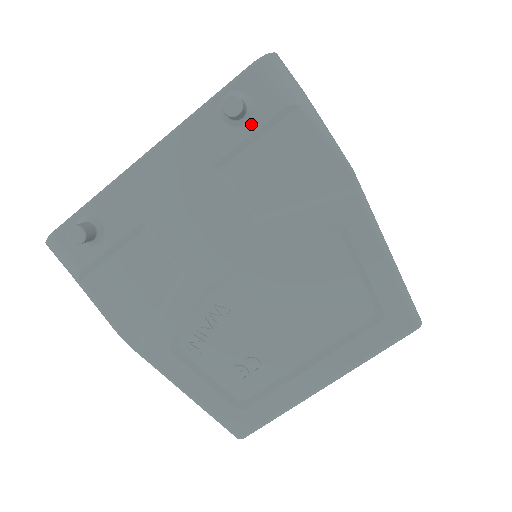
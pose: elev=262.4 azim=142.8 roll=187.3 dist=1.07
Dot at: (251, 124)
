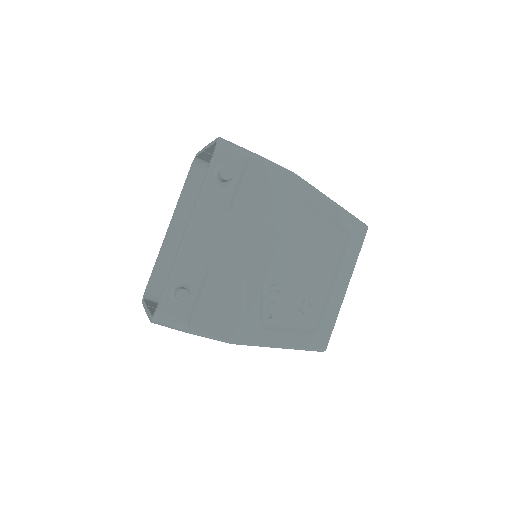
Dot at: (234, 179)
